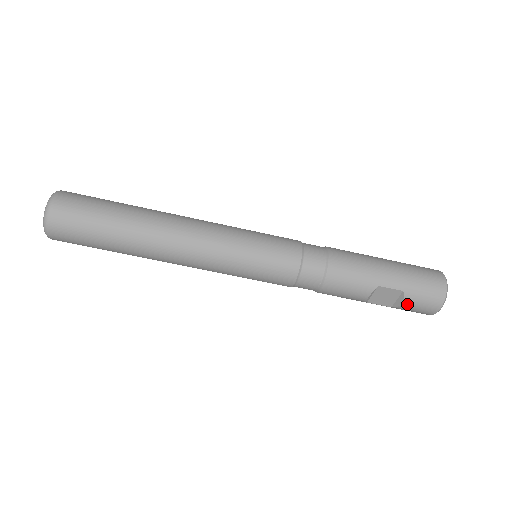
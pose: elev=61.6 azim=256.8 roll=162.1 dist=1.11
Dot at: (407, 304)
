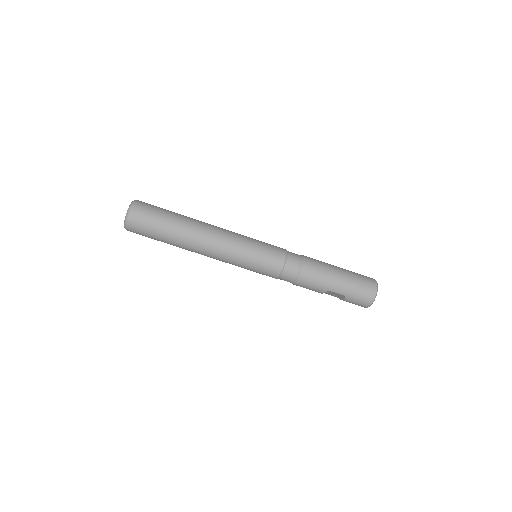
Dot at: (347, 301)
